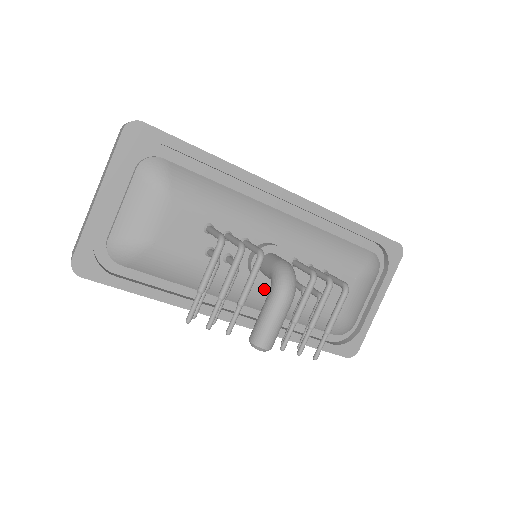
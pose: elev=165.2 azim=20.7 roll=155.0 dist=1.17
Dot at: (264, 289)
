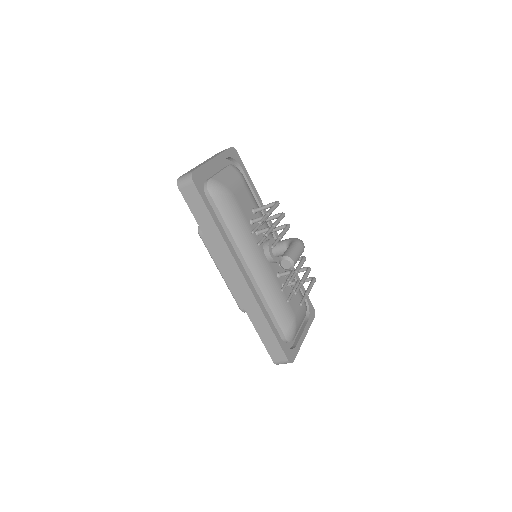
Dot at: (267, 266)
